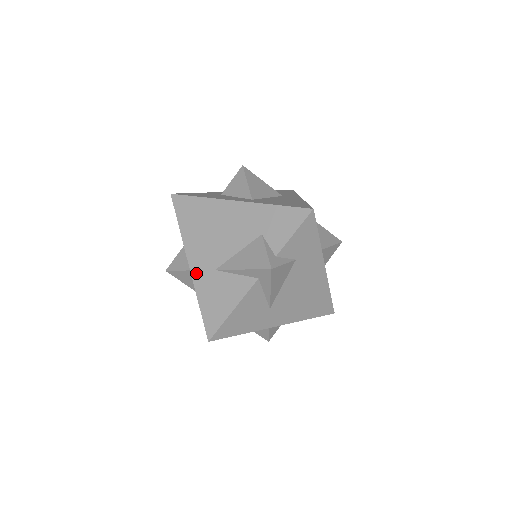
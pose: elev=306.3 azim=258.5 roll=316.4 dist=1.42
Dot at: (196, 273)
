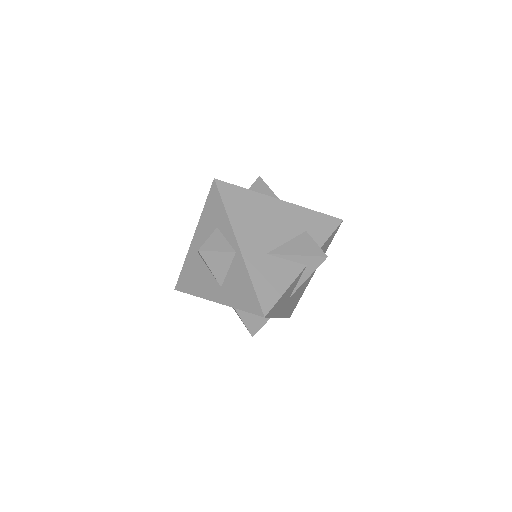
Dot at: (247, 254)
